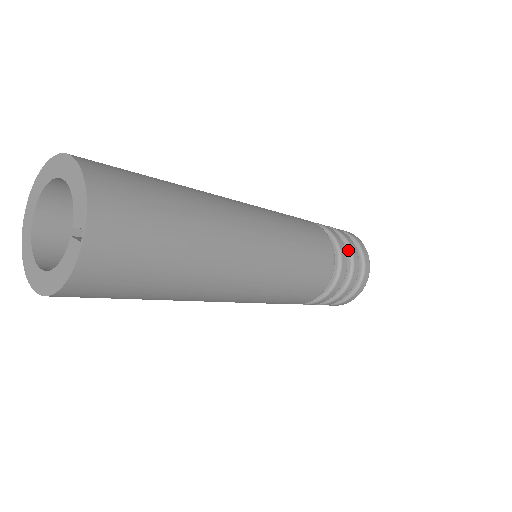
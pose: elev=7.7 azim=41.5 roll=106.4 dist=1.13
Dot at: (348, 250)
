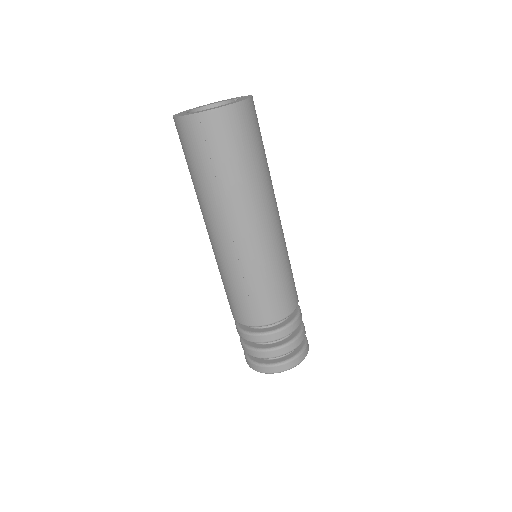
Dot at: occluded
